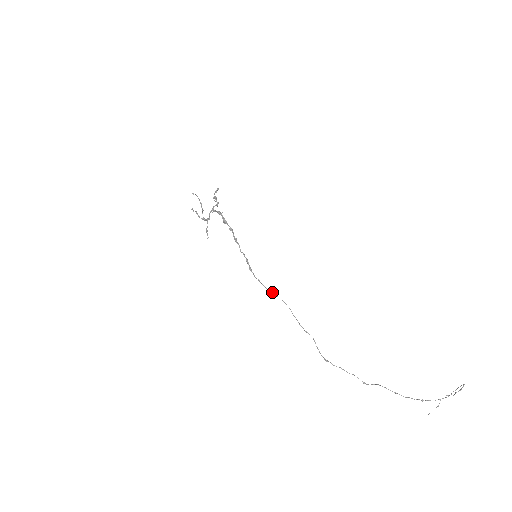
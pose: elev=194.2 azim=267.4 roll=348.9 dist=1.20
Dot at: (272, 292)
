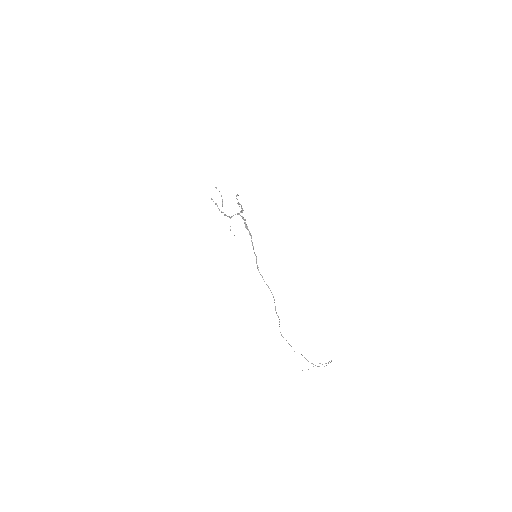
Dot at: (269, 288)
